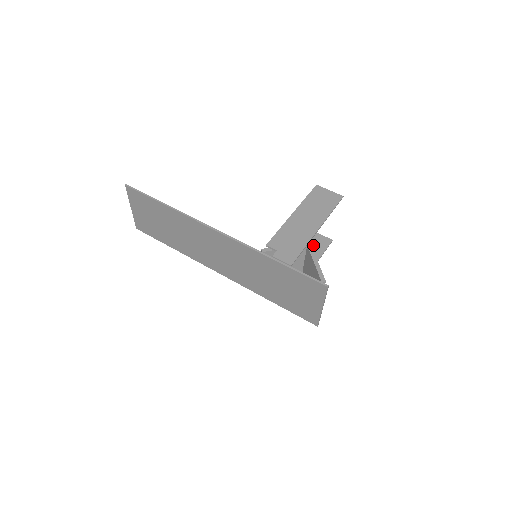
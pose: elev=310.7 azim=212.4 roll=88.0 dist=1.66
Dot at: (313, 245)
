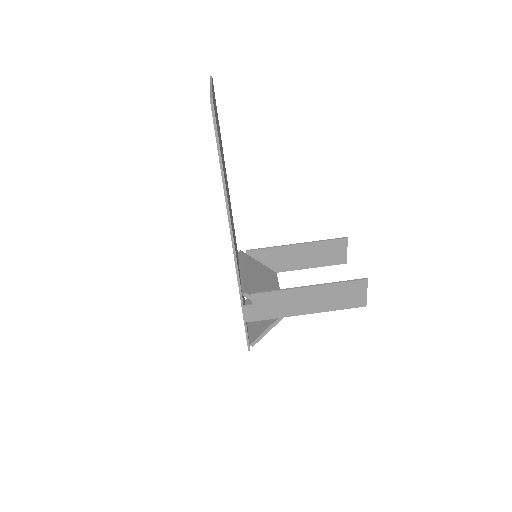
Dot at: (328, 254)
